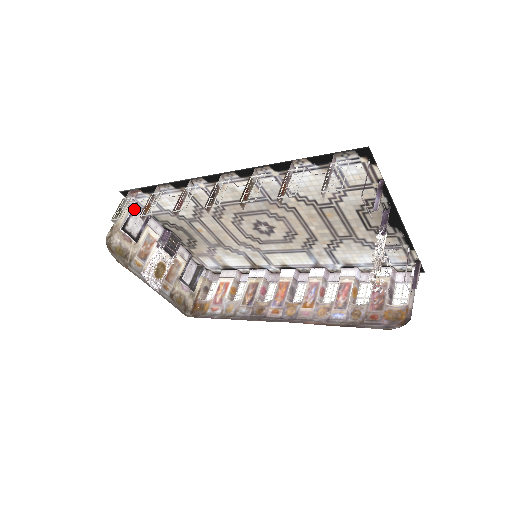
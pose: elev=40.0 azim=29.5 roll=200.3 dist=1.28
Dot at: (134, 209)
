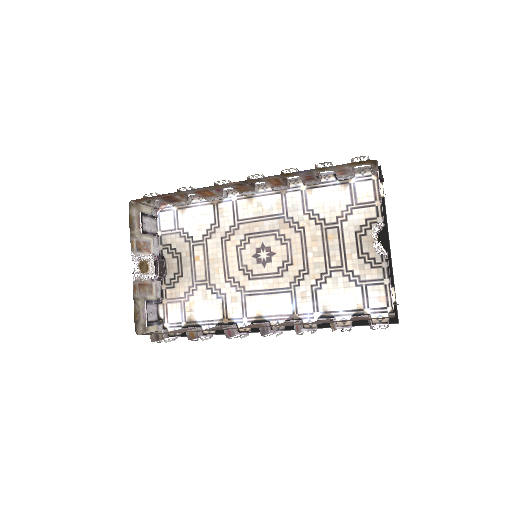
Dot at: (153, 218)
